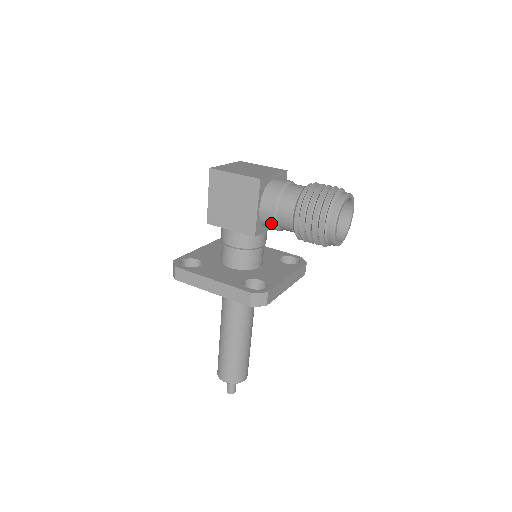
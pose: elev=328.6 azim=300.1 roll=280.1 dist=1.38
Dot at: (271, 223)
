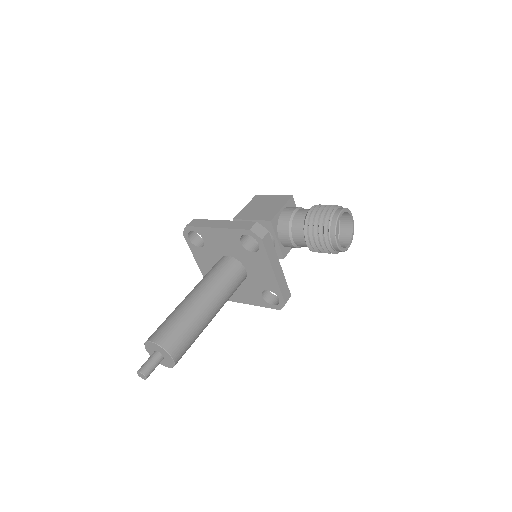
Dot at: (287, 219)
